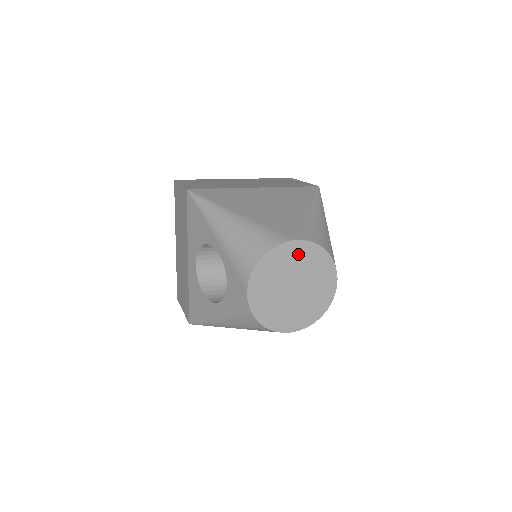
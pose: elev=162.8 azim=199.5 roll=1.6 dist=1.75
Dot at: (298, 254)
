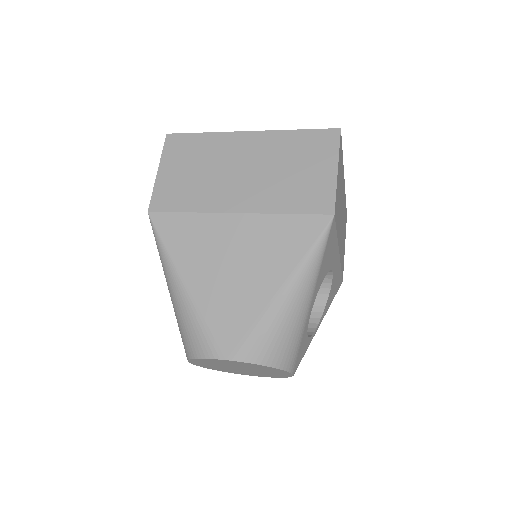
Dot at: (233, 363)
